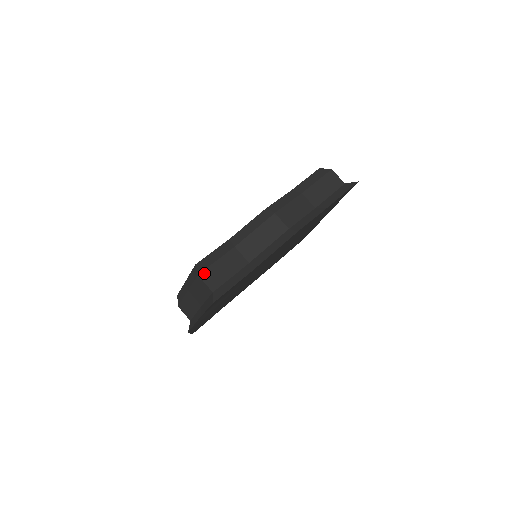
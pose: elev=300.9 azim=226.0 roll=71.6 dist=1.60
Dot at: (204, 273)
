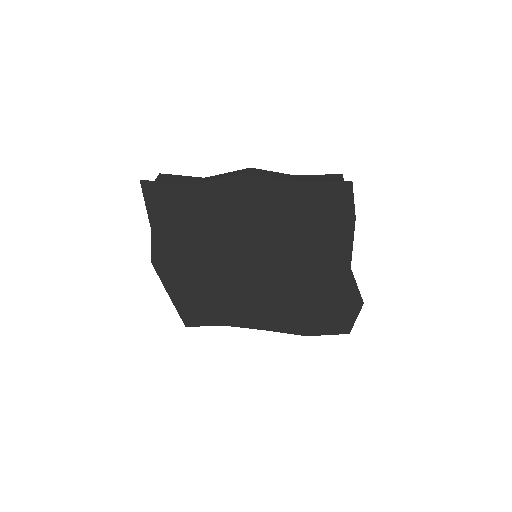
Dot at: (164, 175)
